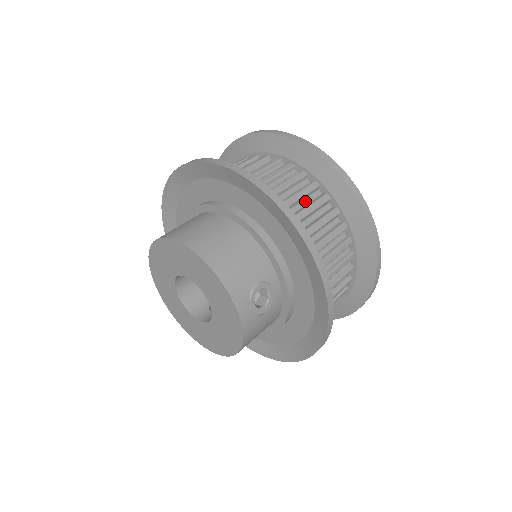
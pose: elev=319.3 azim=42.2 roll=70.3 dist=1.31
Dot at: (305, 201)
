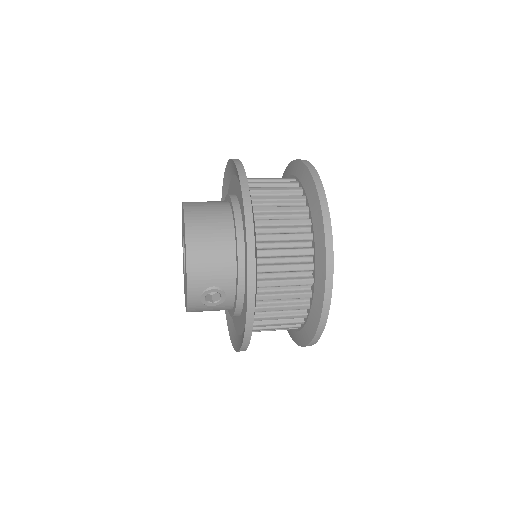
Dot at: (291, 259)
